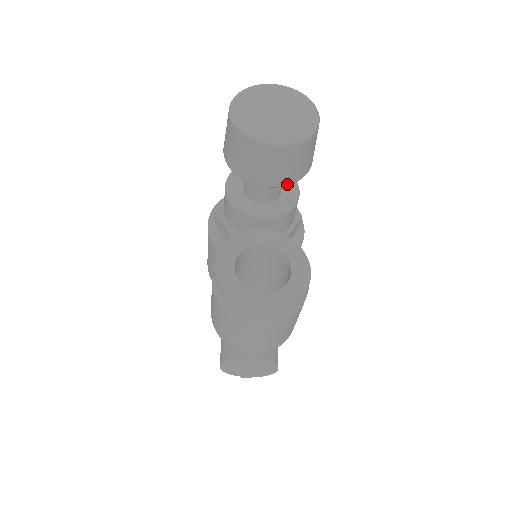
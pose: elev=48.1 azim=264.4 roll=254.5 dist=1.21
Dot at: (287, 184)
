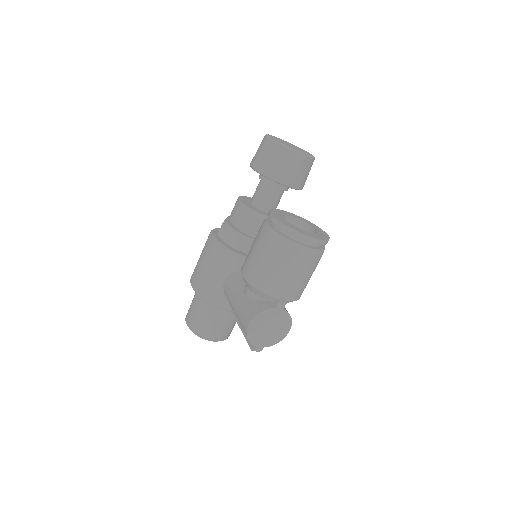
Dot at: (297, 188)
